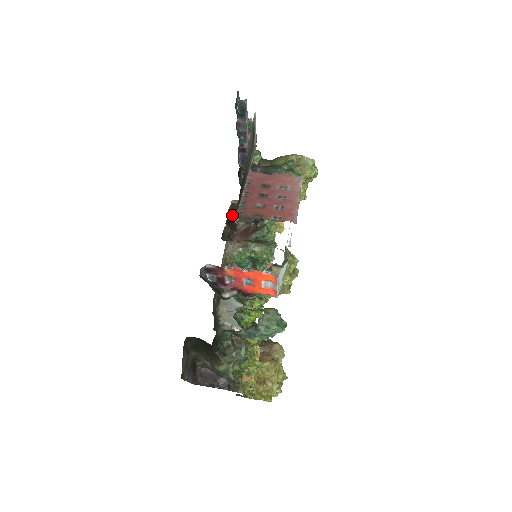
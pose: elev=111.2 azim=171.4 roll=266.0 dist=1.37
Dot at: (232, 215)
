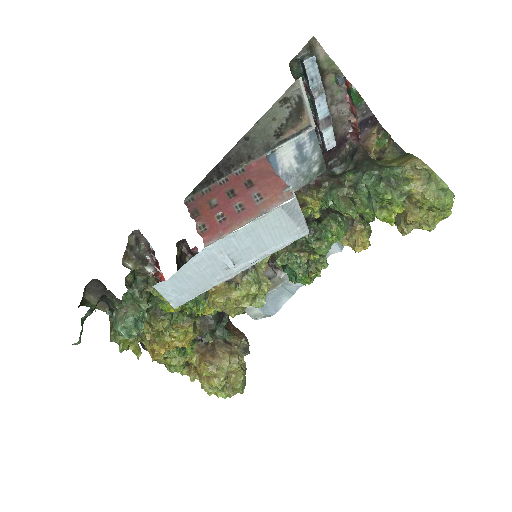
Dot at: occluded
